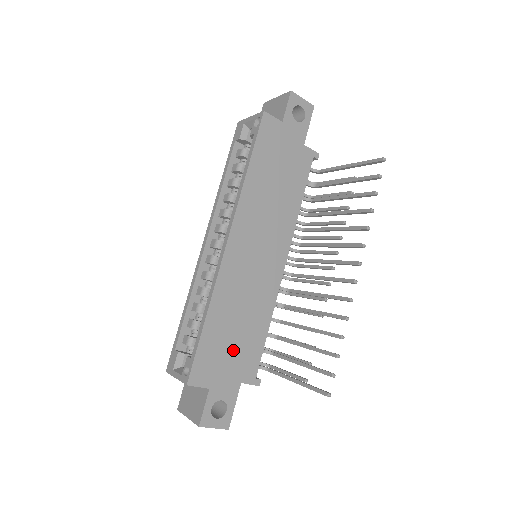
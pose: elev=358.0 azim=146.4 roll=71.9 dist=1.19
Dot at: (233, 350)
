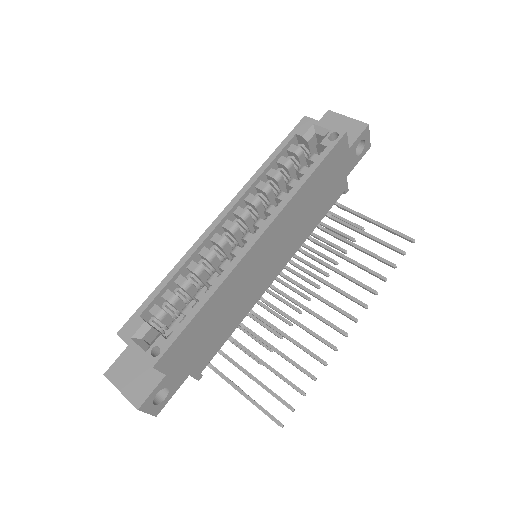
Dot at: (202, 343)
